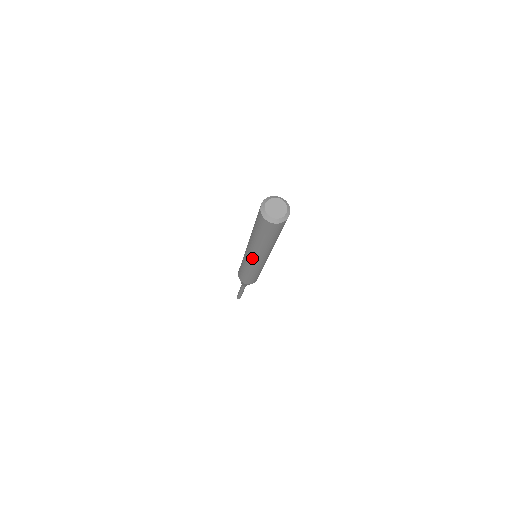
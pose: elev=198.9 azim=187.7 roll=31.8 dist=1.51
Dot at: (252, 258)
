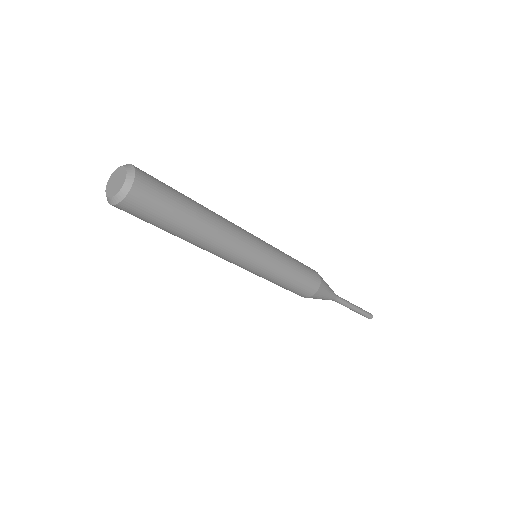
Dot at: (232, 262)
